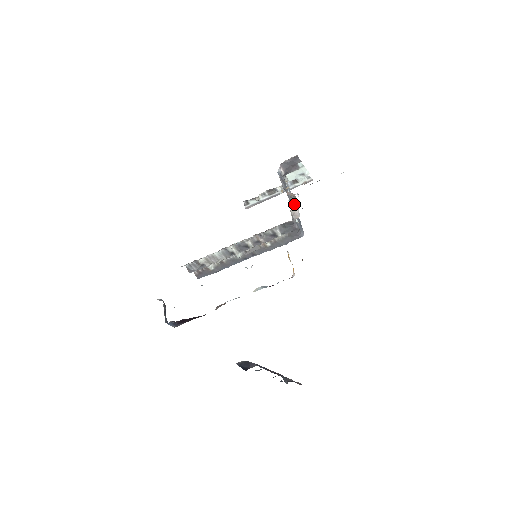
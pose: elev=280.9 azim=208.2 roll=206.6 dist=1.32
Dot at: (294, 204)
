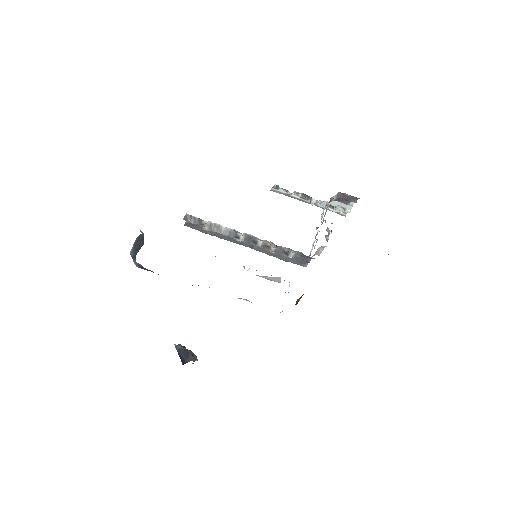
Dot at: occluded
